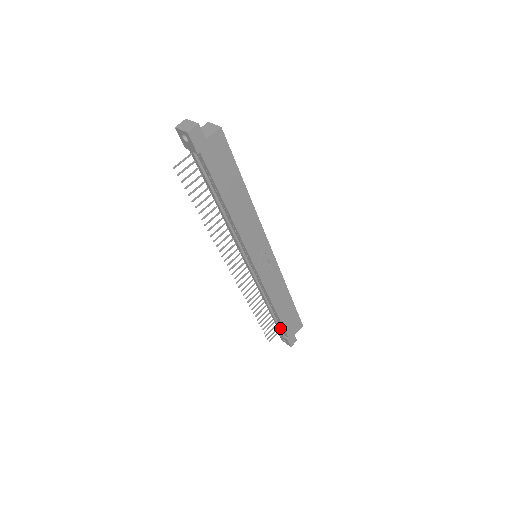
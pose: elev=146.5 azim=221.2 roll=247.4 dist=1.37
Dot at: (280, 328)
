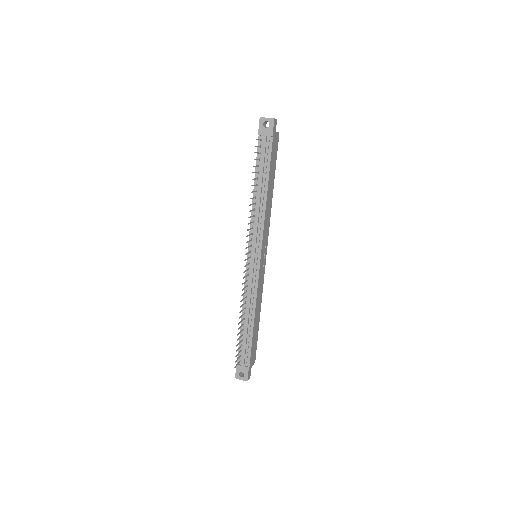
Dot at: (245, 353)
